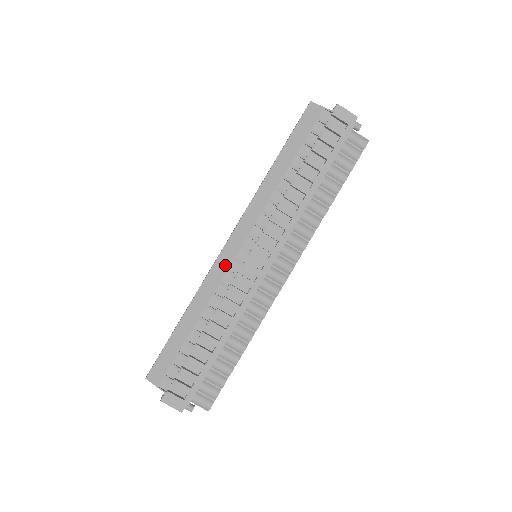
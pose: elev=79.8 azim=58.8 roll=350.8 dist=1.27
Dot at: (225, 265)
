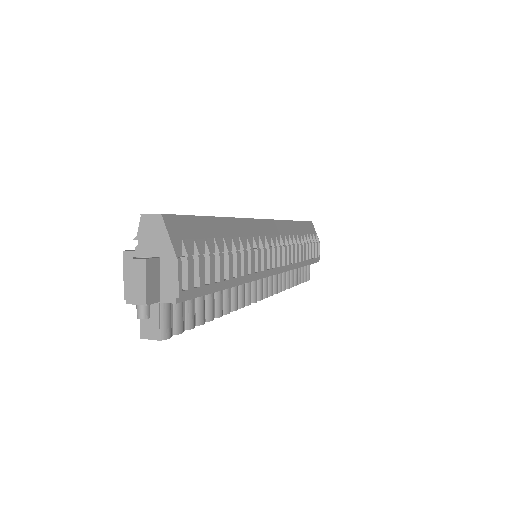
Dot at: (260, 231)
